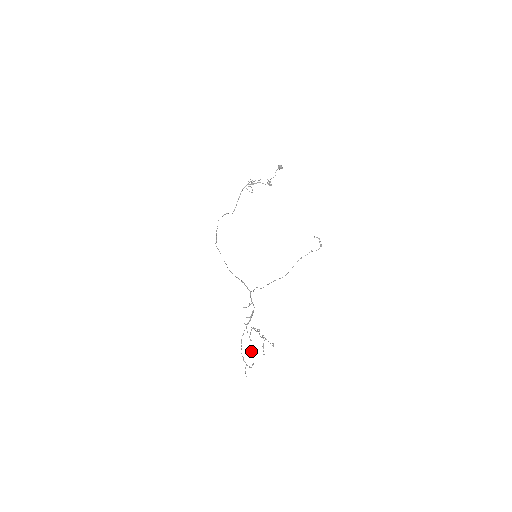
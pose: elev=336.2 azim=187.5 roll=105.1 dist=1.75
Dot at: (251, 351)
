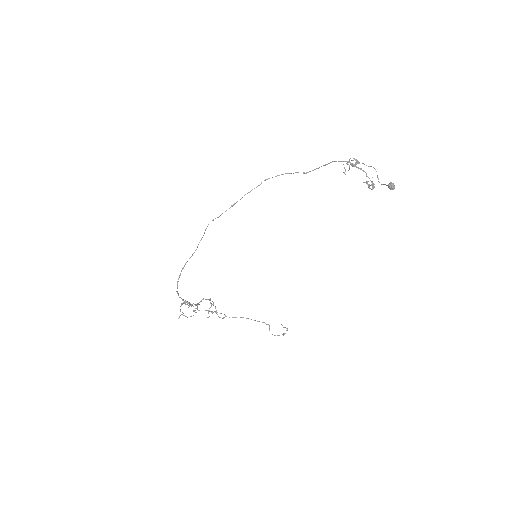
Dot at: (194, 310)
